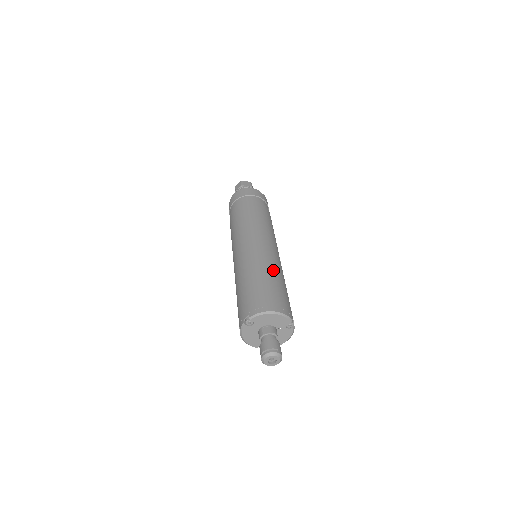
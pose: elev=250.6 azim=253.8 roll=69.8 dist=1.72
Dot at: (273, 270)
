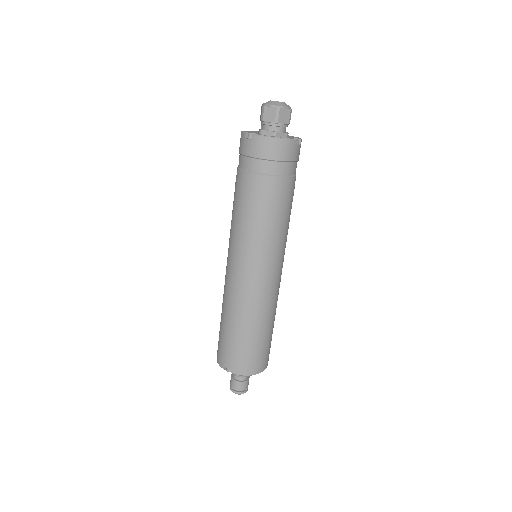
Dot at: (269, 318)
